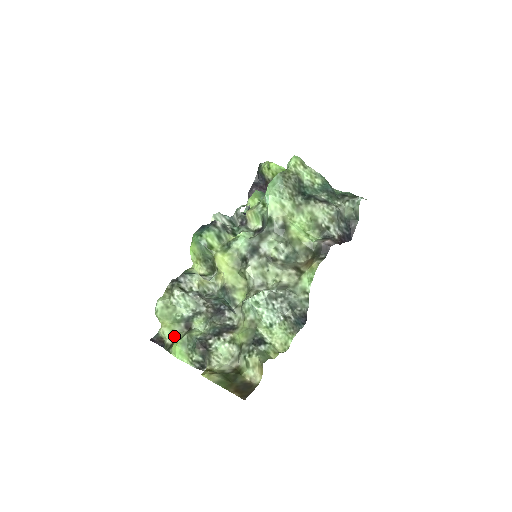
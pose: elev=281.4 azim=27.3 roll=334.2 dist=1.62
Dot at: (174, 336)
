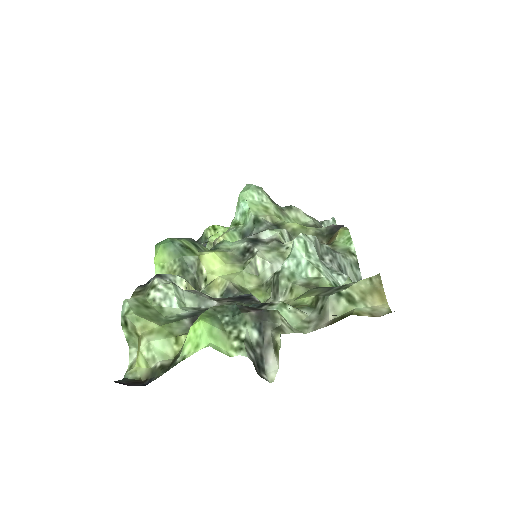
Dot at: (174, 345)
